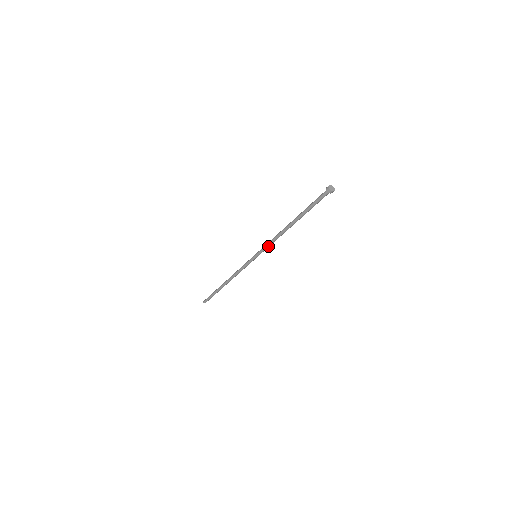
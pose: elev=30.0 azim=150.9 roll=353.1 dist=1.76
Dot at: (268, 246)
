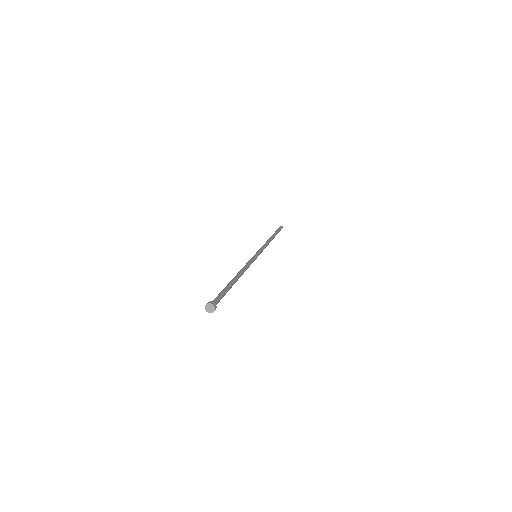
Dot at: occluded
